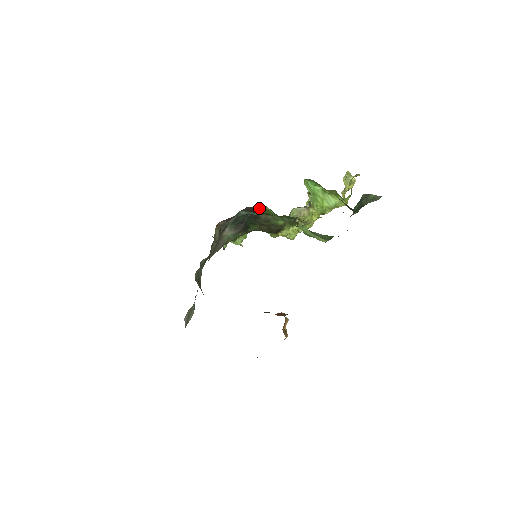
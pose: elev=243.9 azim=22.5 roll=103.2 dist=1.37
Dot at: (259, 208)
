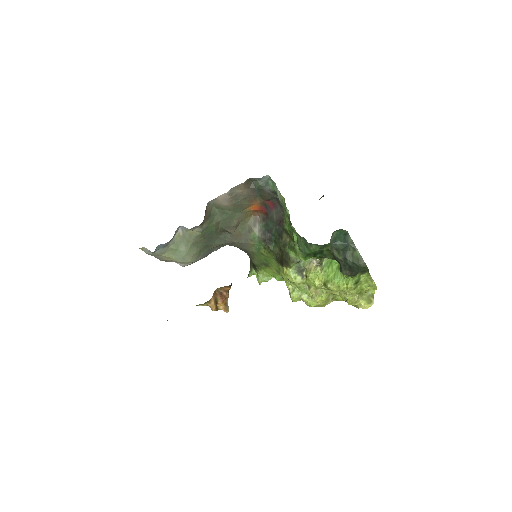
Dot at: (286, 219)
